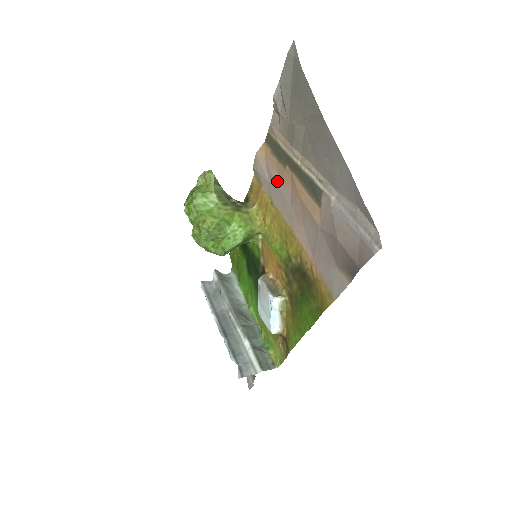
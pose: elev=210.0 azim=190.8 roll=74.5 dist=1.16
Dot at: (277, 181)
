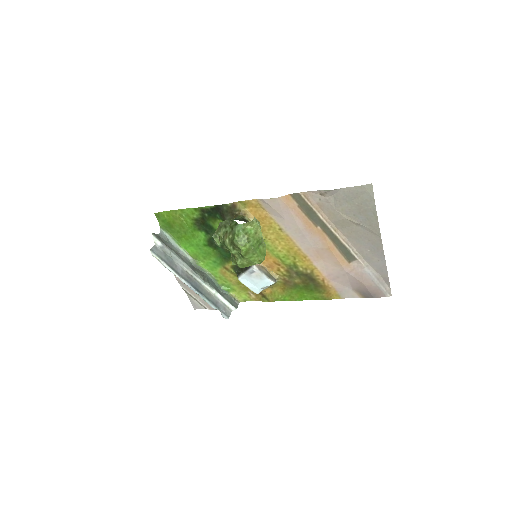
Dot at: (301, 227)
